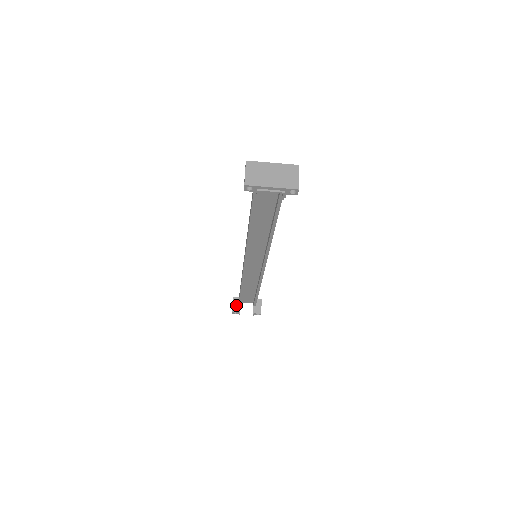
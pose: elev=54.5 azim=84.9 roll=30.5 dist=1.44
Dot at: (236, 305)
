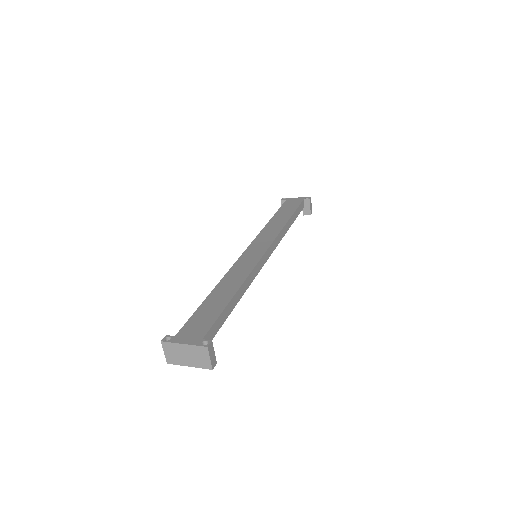
Dot at: occluded
